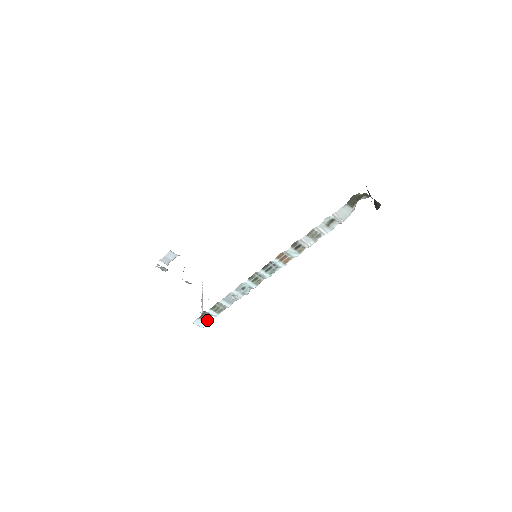
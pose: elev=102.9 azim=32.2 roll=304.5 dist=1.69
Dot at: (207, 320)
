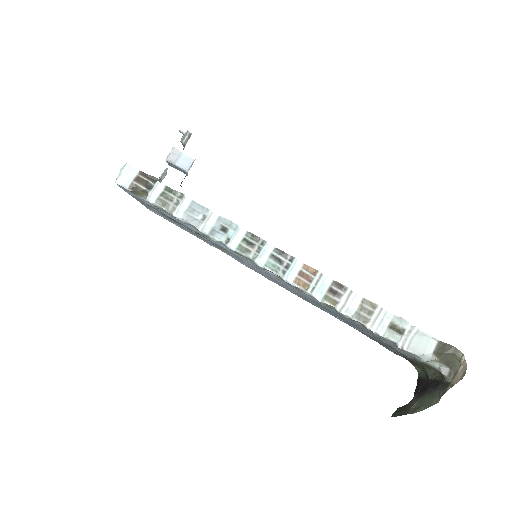
Dot at: (135, 187)
